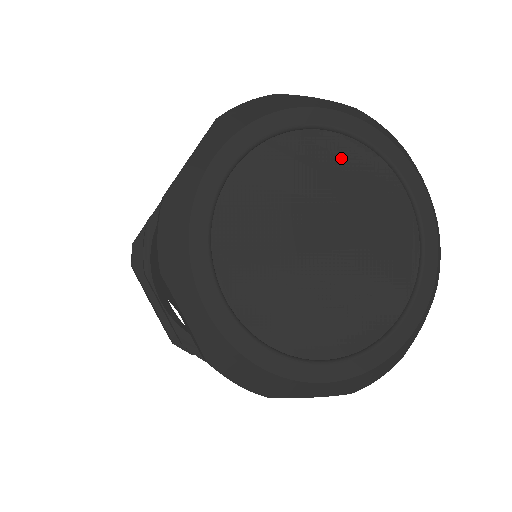
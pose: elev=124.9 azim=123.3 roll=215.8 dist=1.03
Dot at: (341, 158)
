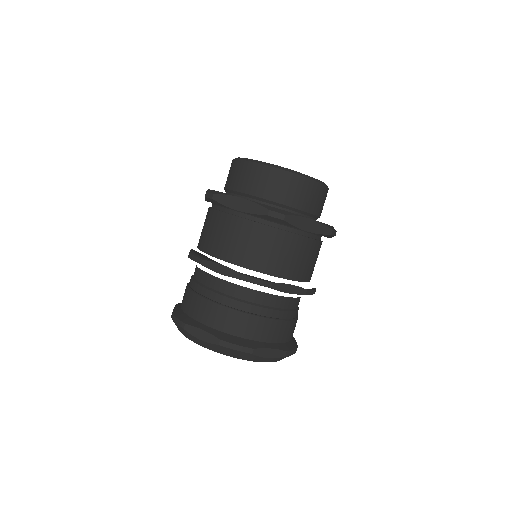
Dot at: occluded
